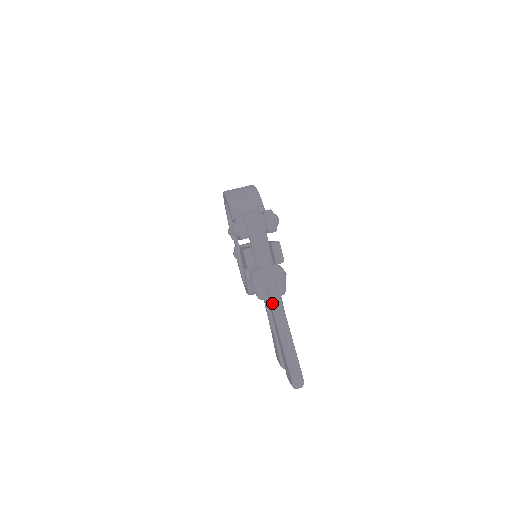
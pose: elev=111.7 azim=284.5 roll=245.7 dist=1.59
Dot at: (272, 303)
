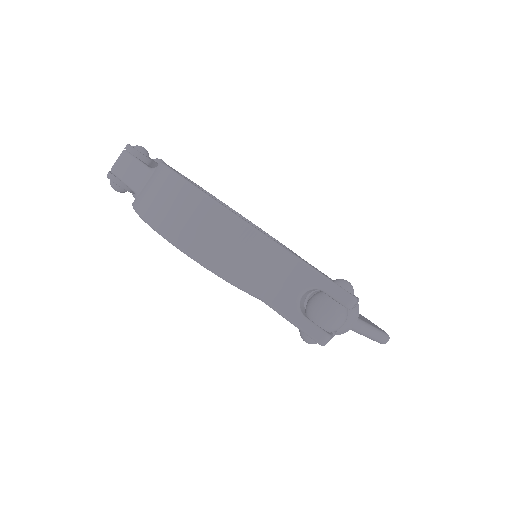
Dot at: (360, 333)
